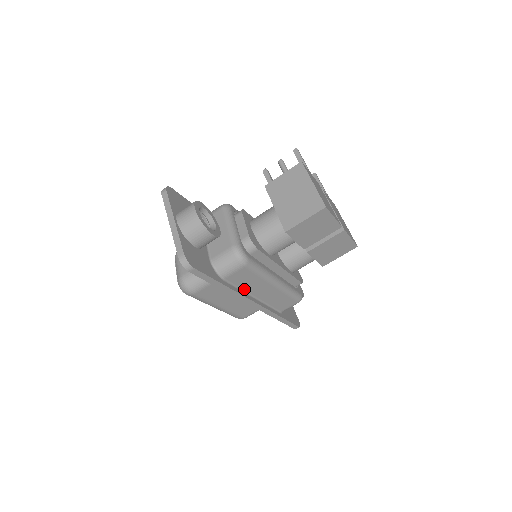
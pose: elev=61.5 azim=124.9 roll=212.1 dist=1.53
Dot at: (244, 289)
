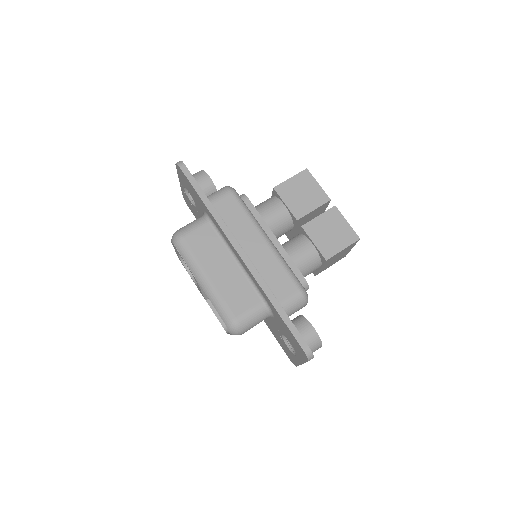
Dot at: (231, 231)
